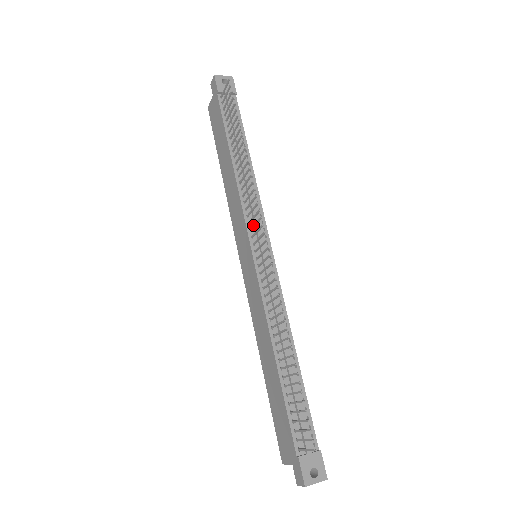
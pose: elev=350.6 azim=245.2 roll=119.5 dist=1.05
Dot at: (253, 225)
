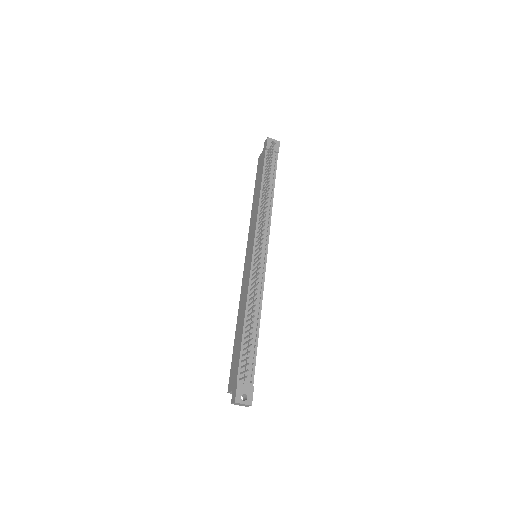
Dot at: (259, 234)
